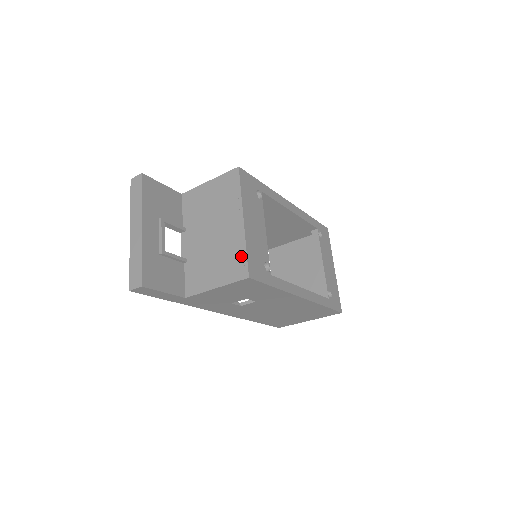
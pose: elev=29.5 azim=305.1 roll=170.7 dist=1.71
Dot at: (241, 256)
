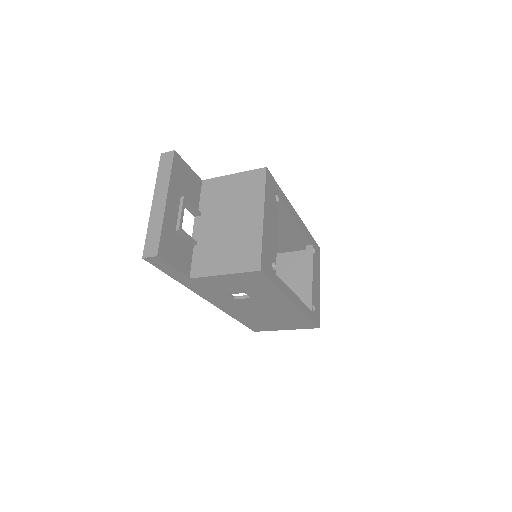
Dot at: (256, 249)
